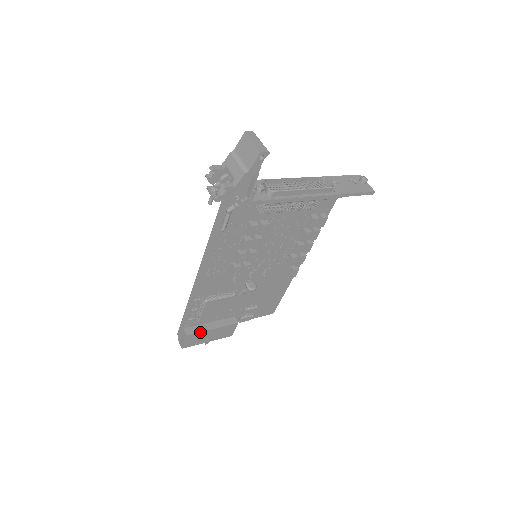
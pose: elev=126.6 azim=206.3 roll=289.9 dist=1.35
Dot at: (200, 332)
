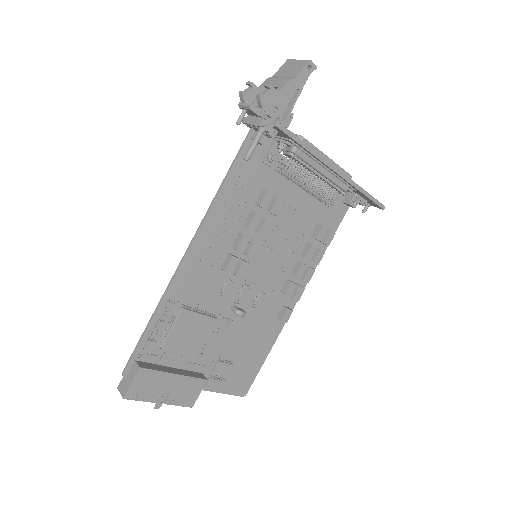
Dot at: (158, 371)
